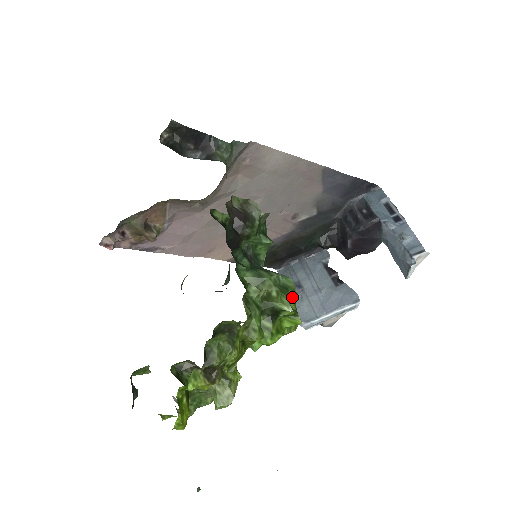
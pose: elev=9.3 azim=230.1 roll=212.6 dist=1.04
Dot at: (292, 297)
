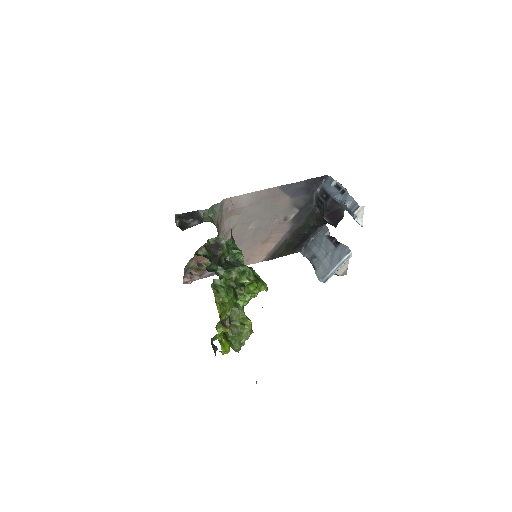
Dot at: (250, 275)
